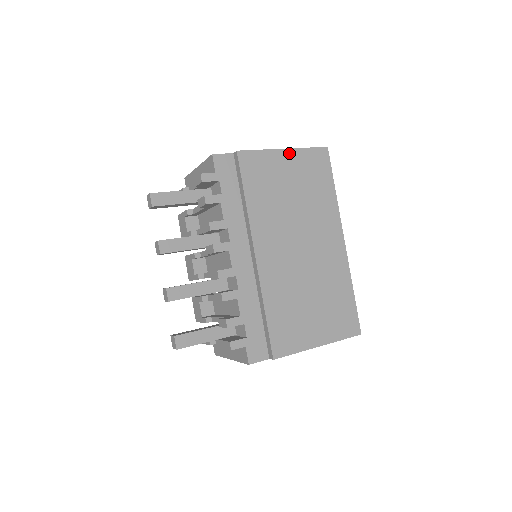
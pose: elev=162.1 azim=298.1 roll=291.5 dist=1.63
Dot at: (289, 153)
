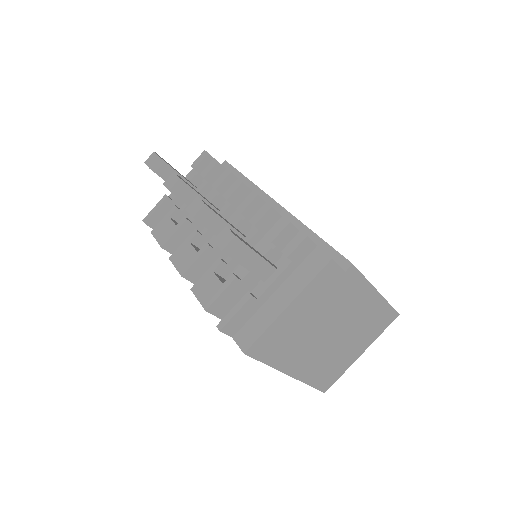
Dot at: occluded
